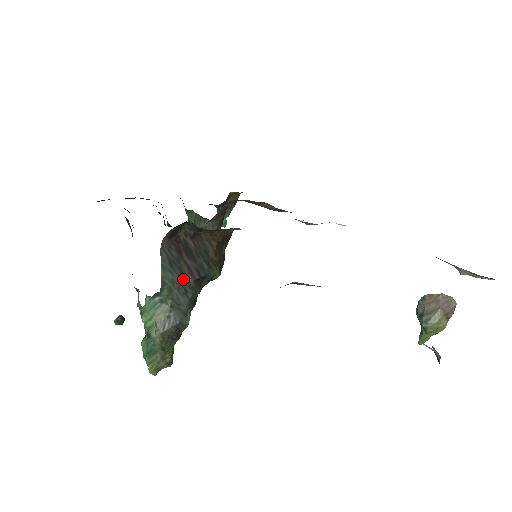
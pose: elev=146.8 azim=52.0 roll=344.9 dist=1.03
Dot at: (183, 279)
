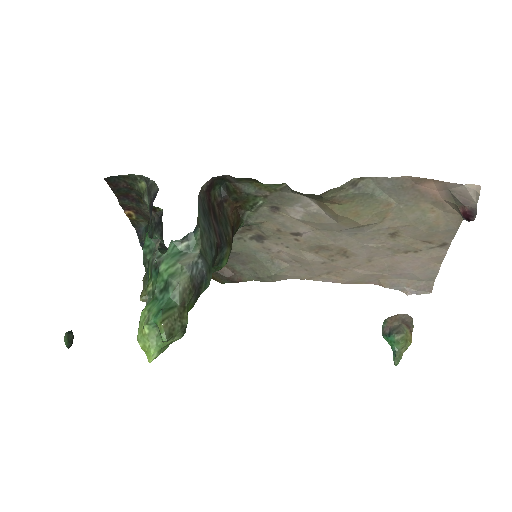
Dot at: (210, 234)
